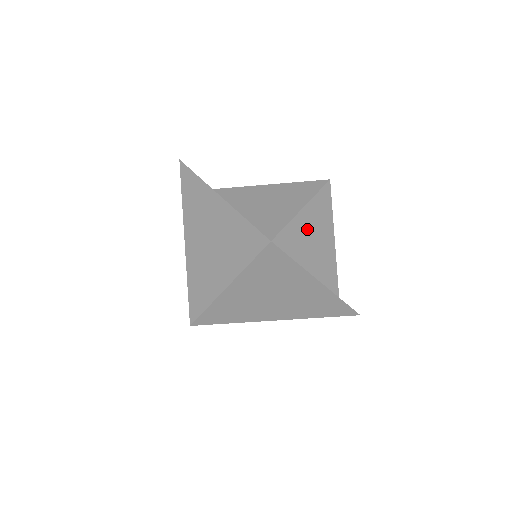
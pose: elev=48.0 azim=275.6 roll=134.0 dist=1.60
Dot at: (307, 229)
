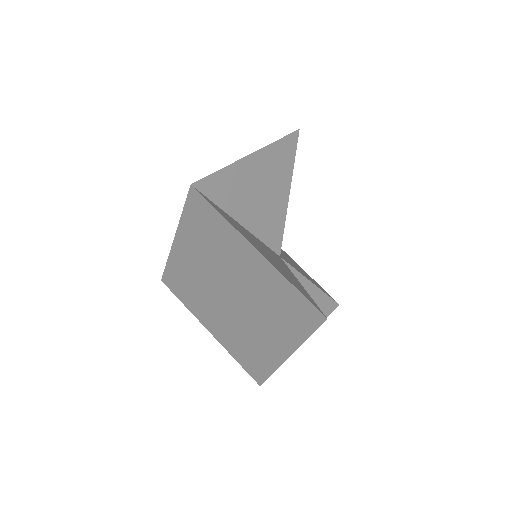
Dot at: occluded
